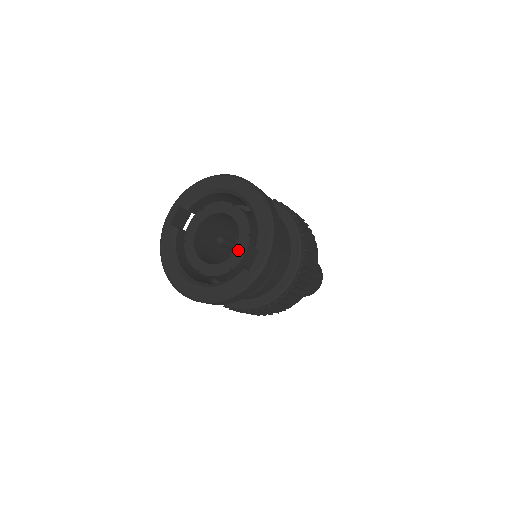
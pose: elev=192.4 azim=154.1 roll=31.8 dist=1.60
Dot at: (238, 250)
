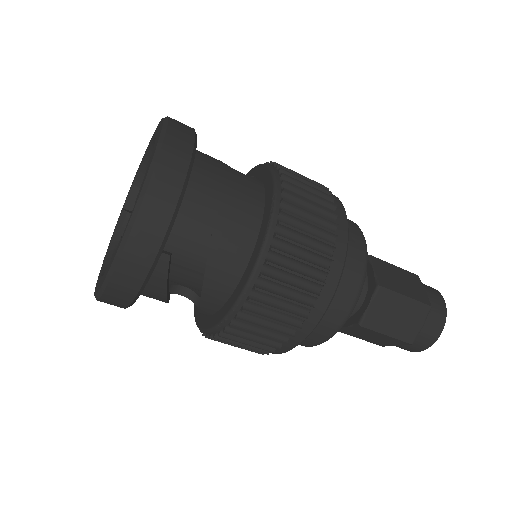
Dot at: occluded
